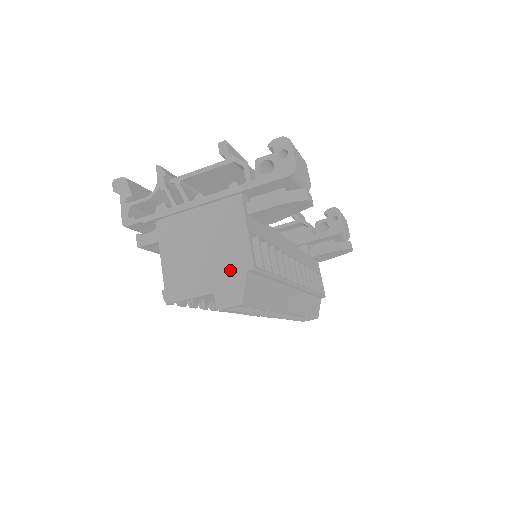
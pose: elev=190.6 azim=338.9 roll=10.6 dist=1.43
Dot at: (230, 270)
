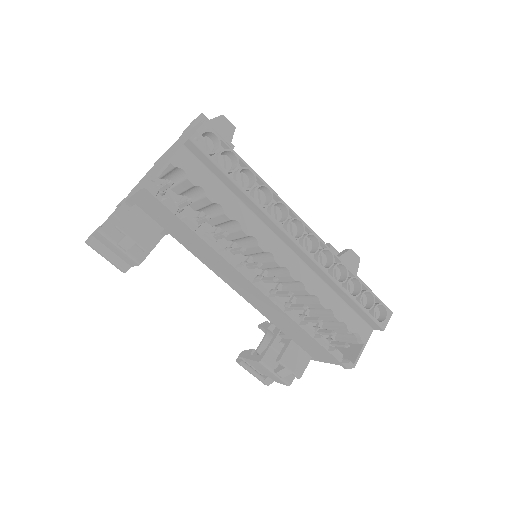
Dot at: occluded
